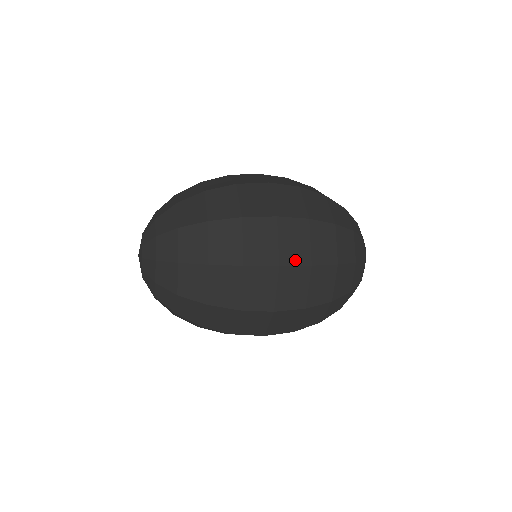
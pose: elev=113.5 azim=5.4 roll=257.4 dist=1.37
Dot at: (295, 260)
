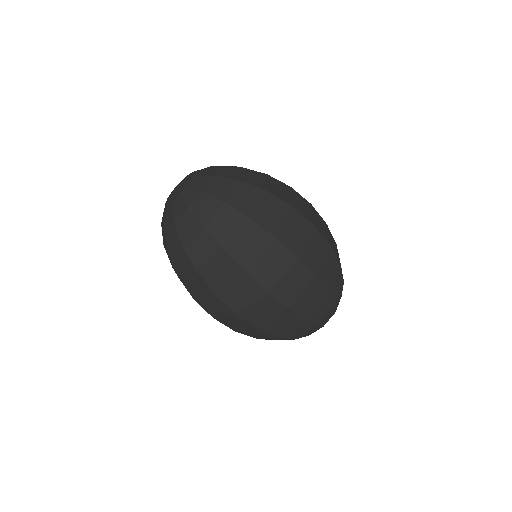
Dot at: (251, 319)
